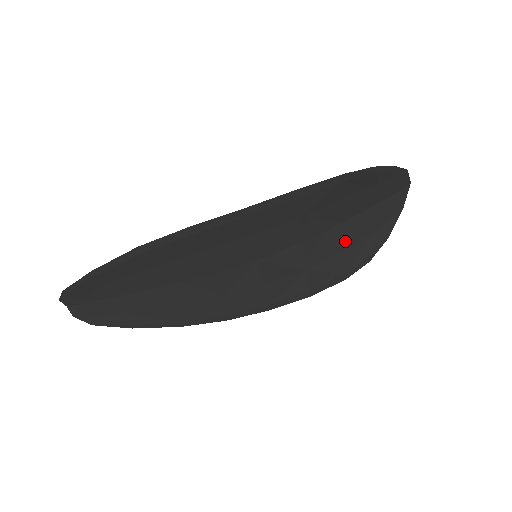
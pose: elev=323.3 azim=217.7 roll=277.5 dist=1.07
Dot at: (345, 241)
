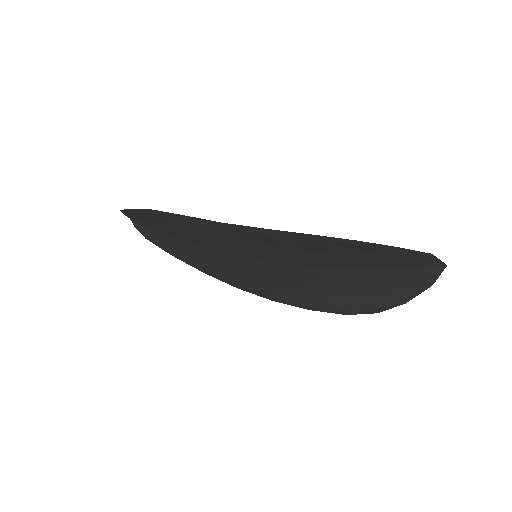
Dot at: (348, 284)
